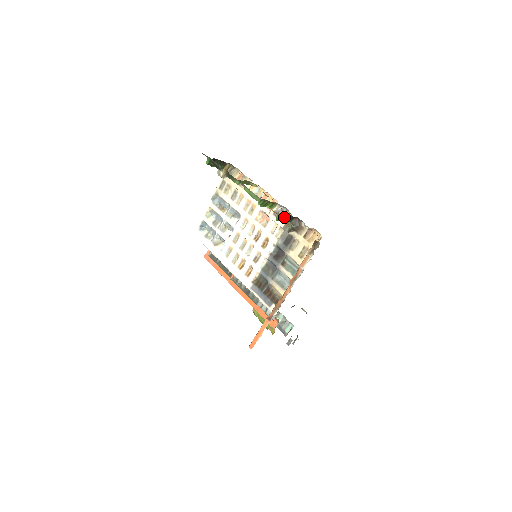
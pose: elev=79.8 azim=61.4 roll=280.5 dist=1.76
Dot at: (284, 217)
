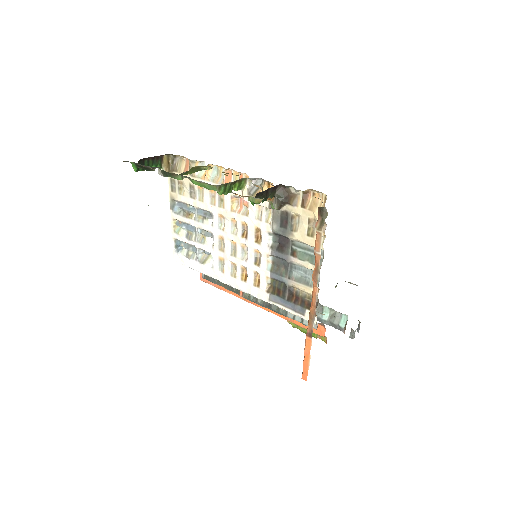
Dot at: (261, 195)
